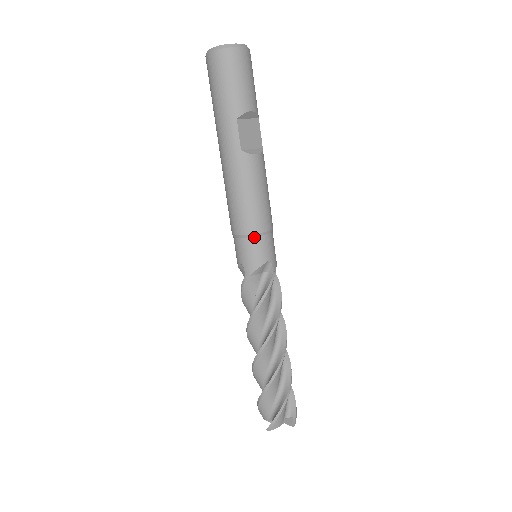
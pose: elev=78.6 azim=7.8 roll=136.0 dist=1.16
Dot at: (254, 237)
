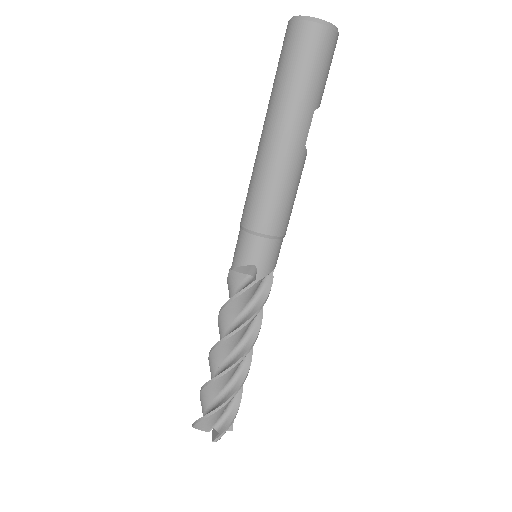
Dot at: (280, 239)
